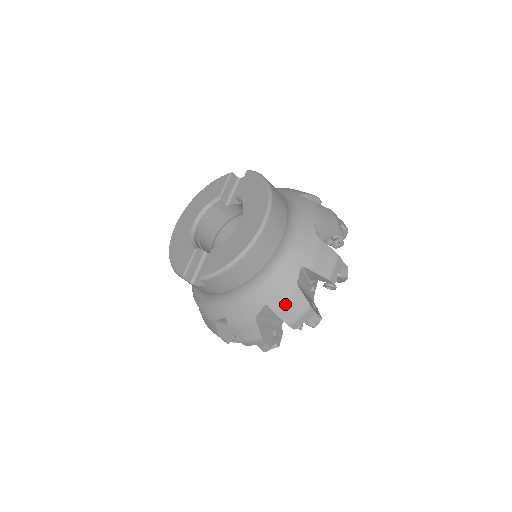
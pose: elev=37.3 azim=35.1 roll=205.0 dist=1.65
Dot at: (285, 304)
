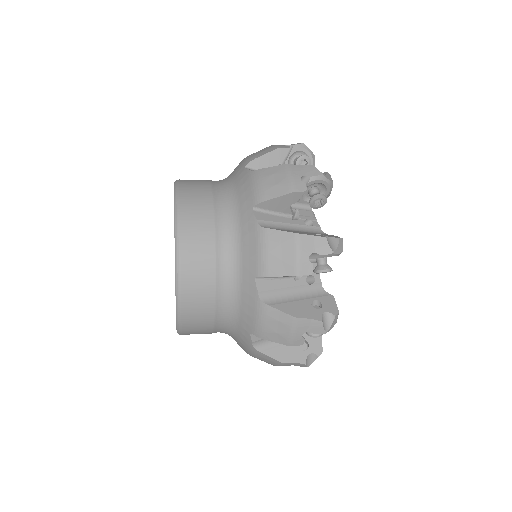
Dot at: (265, 327)
